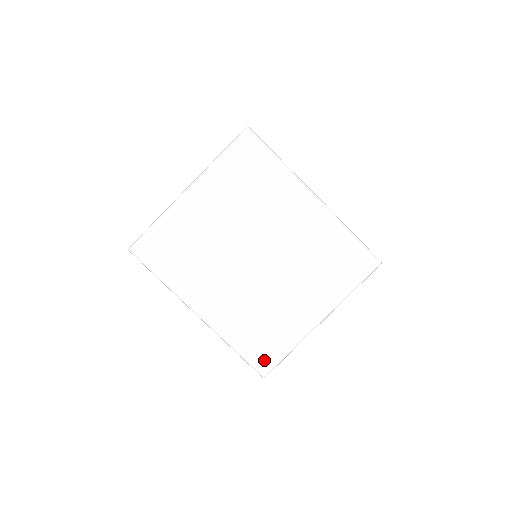
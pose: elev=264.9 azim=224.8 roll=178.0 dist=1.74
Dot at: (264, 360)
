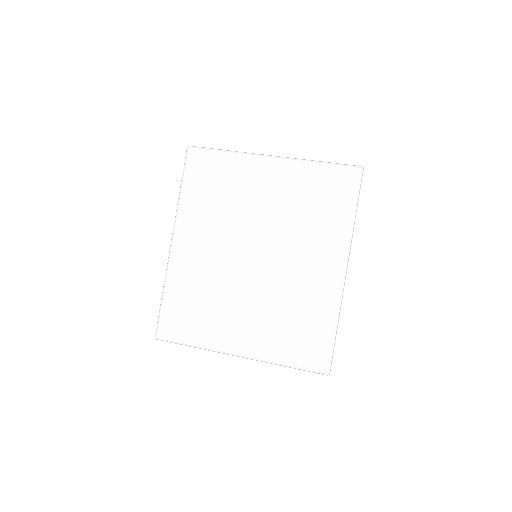
Dot at: (171, 327)
